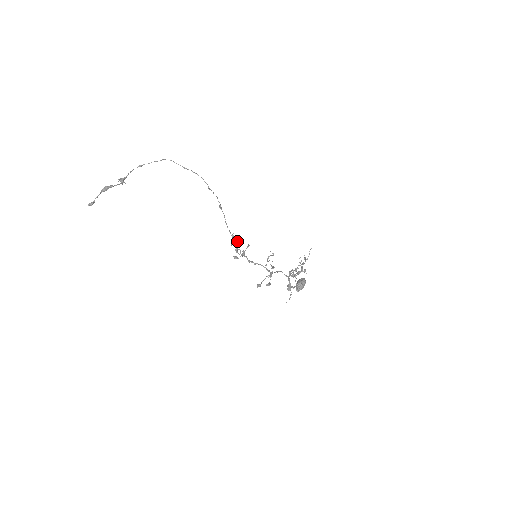
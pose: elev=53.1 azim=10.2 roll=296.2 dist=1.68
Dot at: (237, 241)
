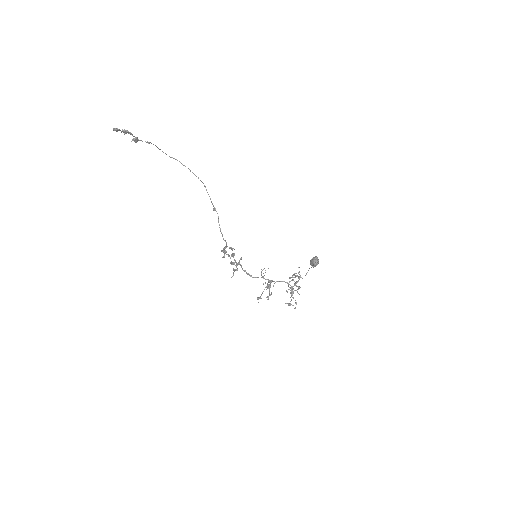
Dot at: (231, 248)
